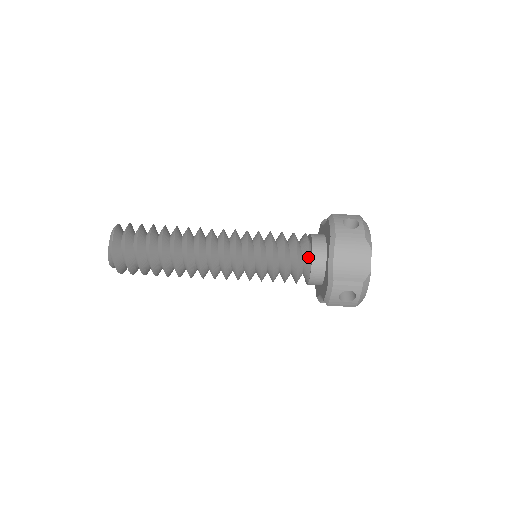
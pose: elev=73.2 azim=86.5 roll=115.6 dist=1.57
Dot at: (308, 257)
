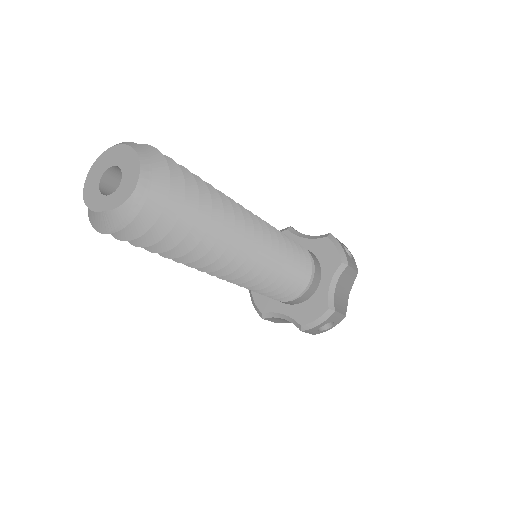
Dot at: occluded
